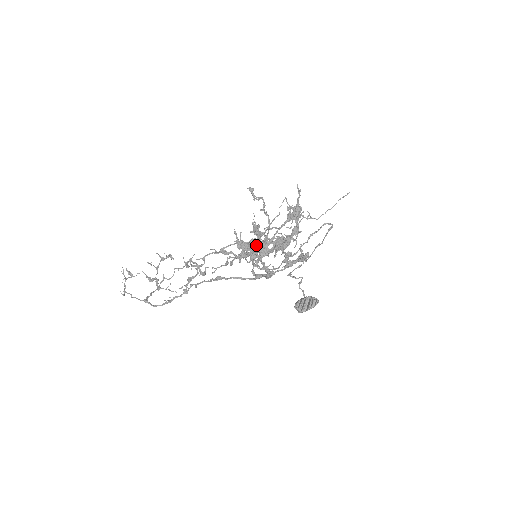
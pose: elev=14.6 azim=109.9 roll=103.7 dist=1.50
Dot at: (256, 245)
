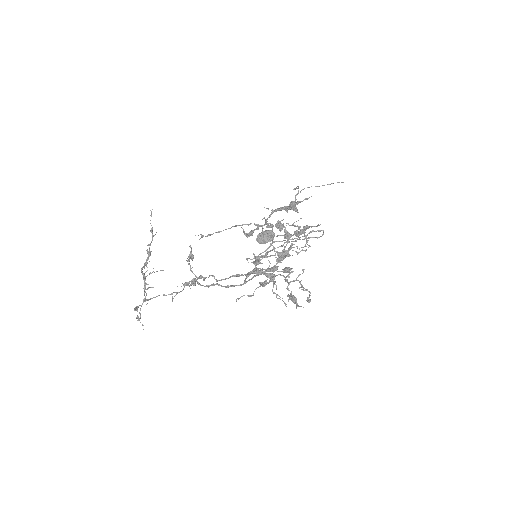
Dot at: occluded
